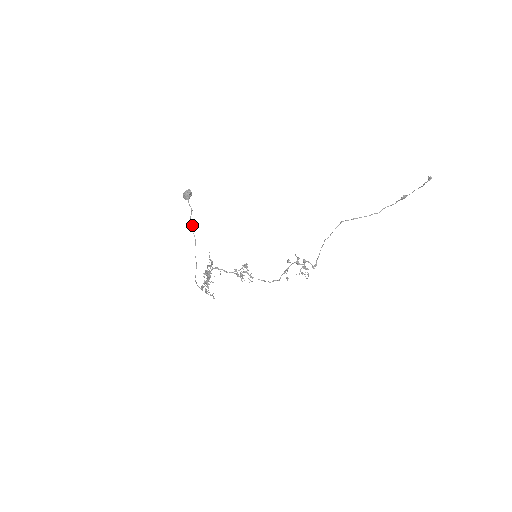
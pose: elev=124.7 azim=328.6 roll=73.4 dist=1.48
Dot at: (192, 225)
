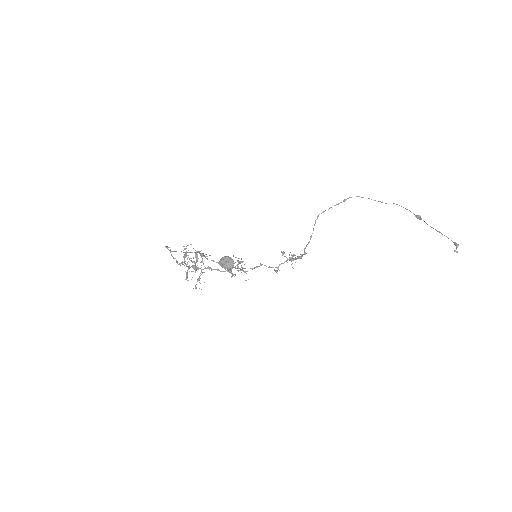
Dot at: (207, 258)
